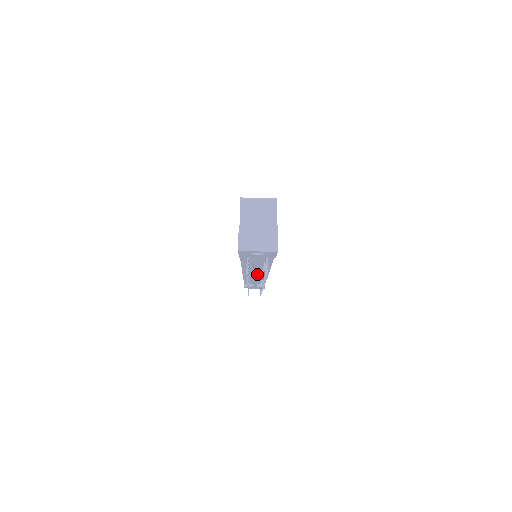
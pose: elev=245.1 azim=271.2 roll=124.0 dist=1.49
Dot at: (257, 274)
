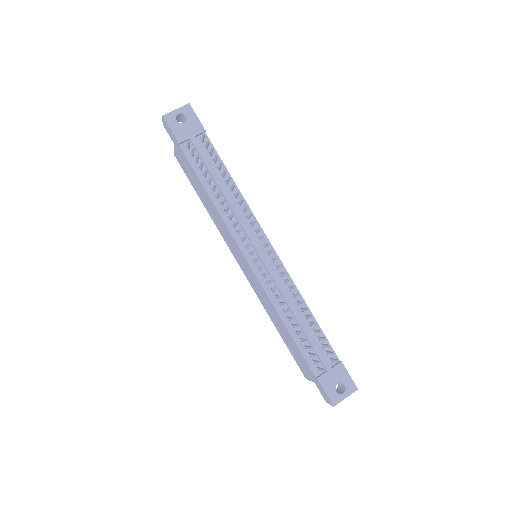
Dot at: (254, 239)
